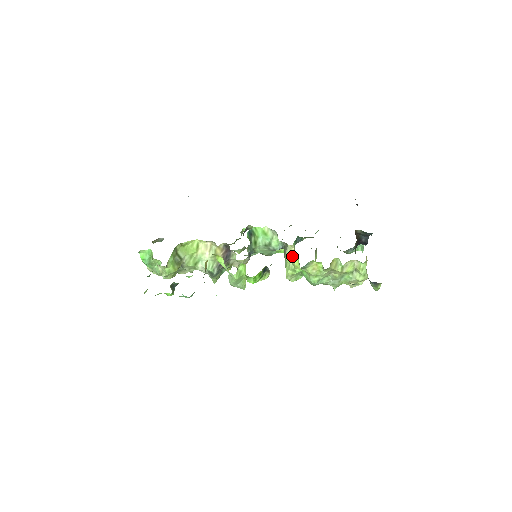
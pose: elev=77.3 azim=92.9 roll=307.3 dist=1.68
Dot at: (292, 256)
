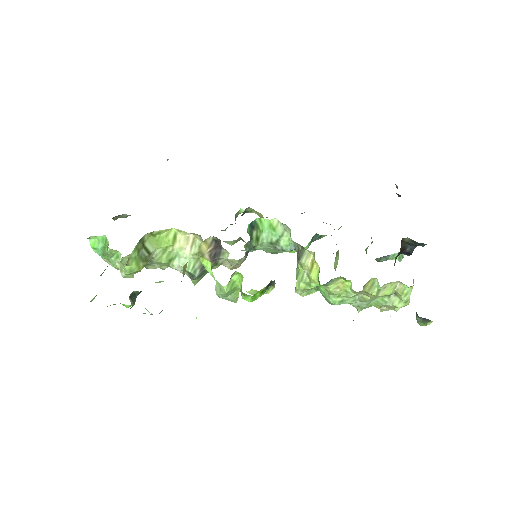
Dot at: (309, 265)
